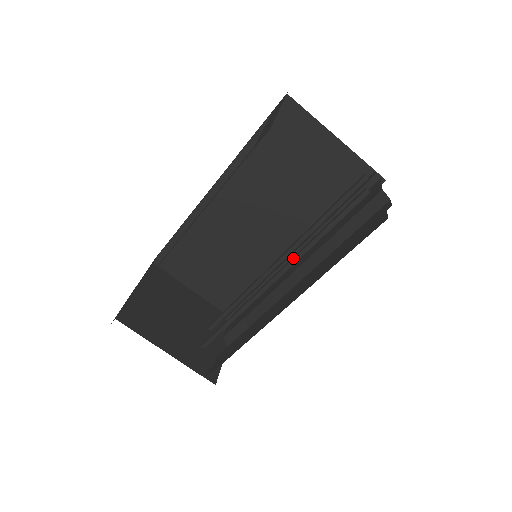
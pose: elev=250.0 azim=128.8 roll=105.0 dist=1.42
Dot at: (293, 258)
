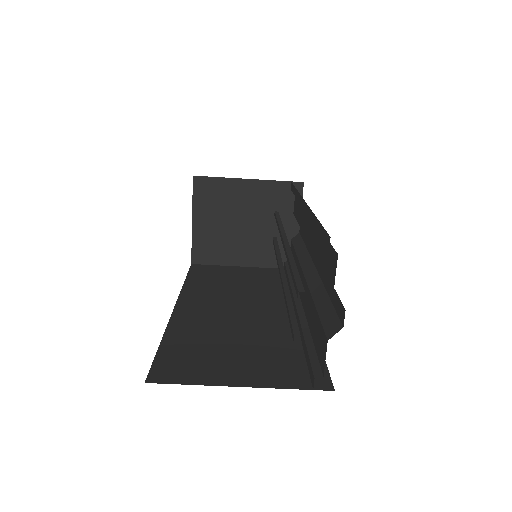
Dot at: occluded
